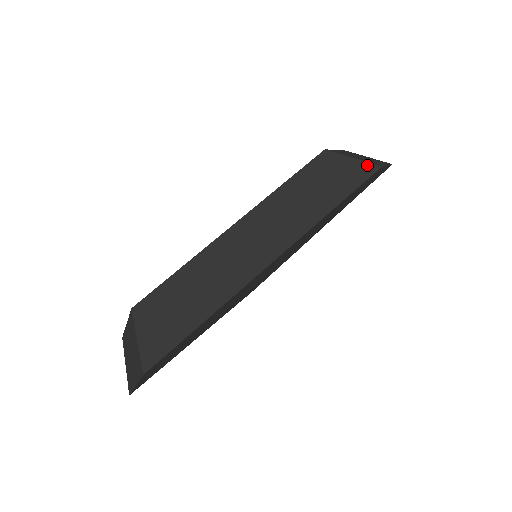
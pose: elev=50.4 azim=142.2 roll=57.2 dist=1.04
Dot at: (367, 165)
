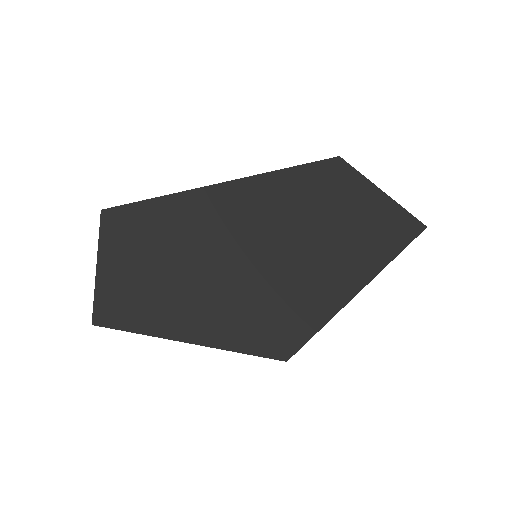
Dot at: occluded
